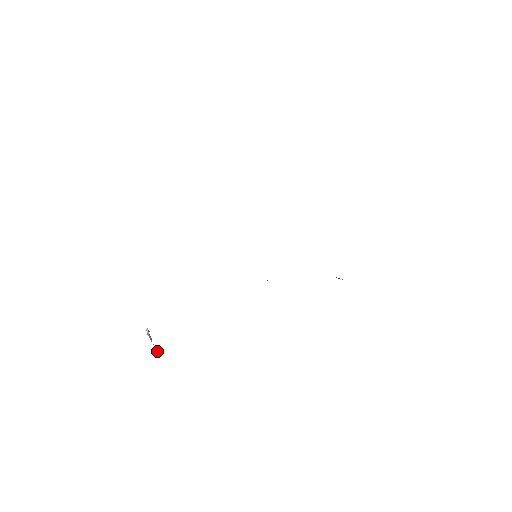
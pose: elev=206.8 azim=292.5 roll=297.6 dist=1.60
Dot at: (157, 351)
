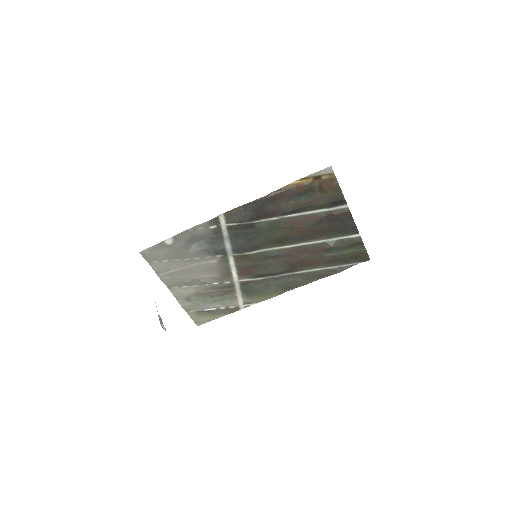
Dot at: (155, 302)
